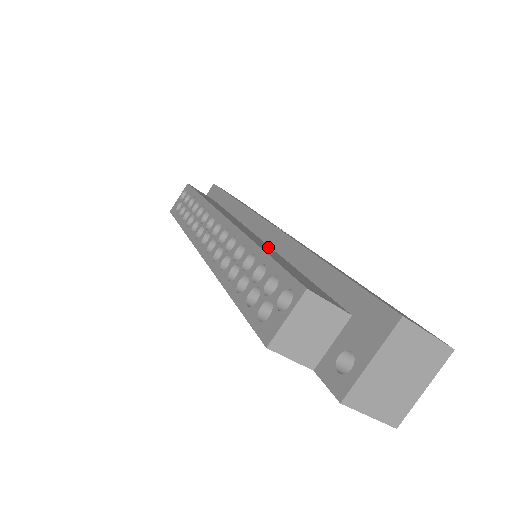
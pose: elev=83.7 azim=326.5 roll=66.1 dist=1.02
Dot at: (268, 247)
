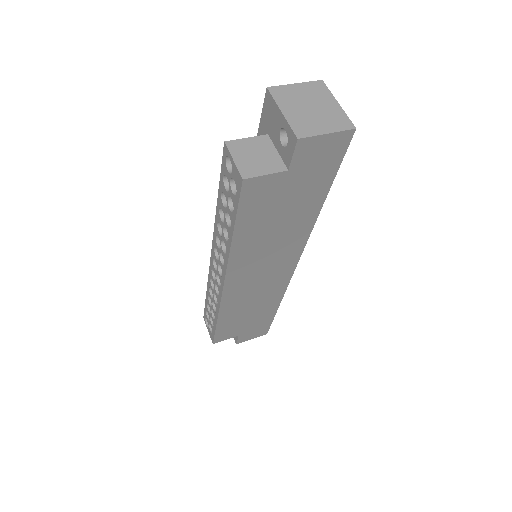
Dot at: occluded
